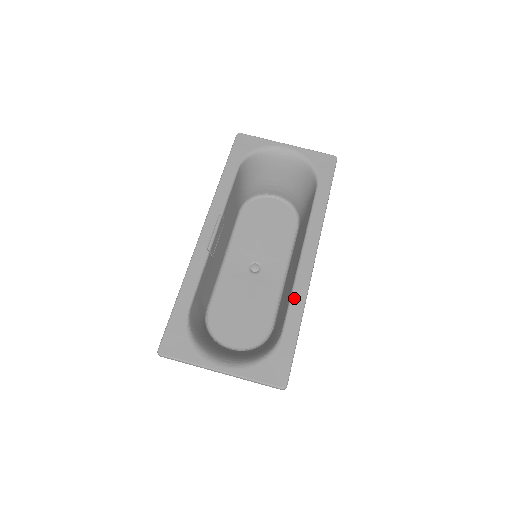
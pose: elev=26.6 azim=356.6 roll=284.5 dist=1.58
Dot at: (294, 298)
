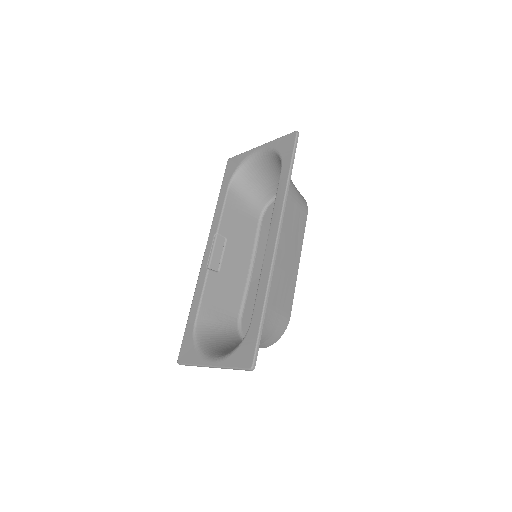
Dot at: (260, 283)
